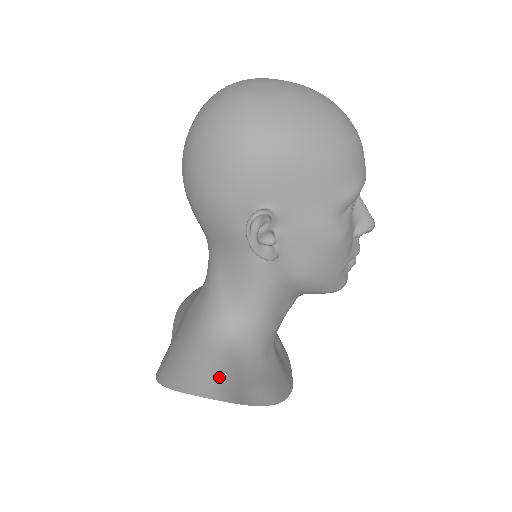
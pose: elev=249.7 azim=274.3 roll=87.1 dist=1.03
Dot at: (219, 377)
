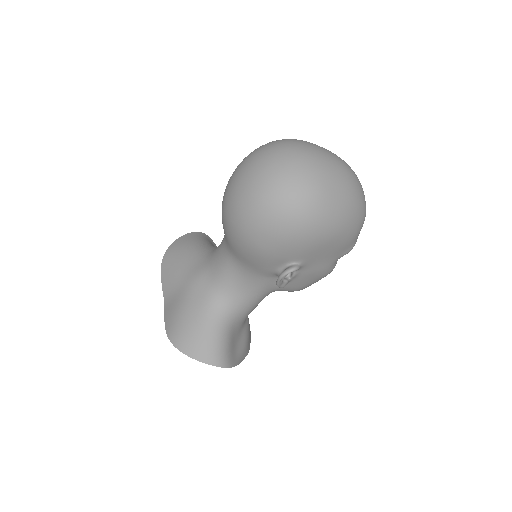
Dot at: (225, 350)
